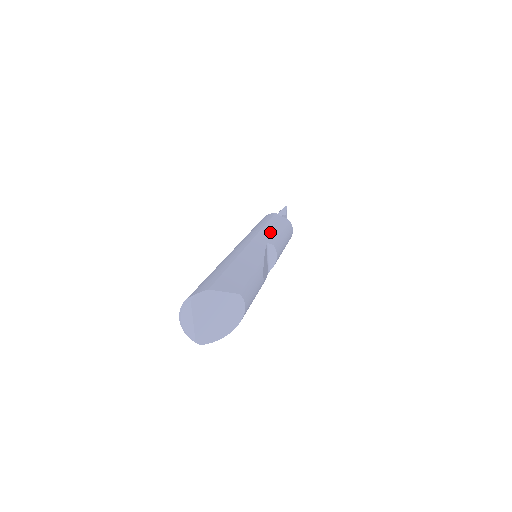
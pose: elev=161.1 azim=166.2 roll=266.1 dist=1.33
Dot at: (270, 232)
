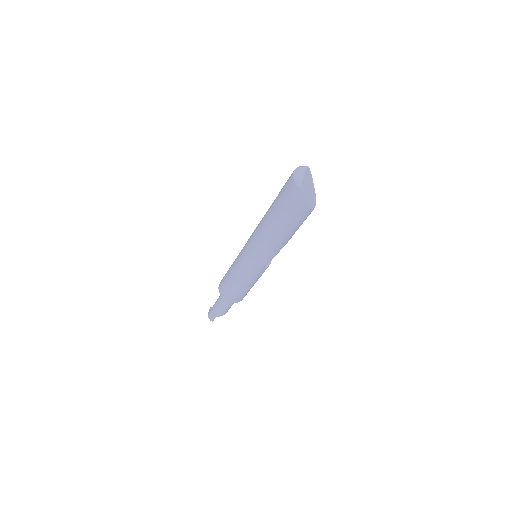
Dot at: occluded
